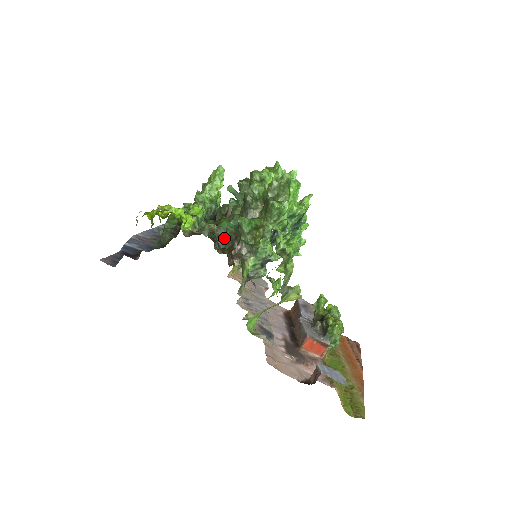
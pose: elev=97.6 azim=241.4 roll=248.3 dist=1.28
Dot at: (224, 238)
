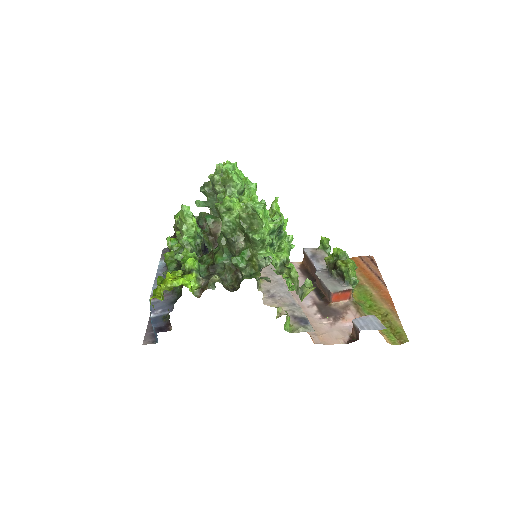
Dot at: (226, 272)
